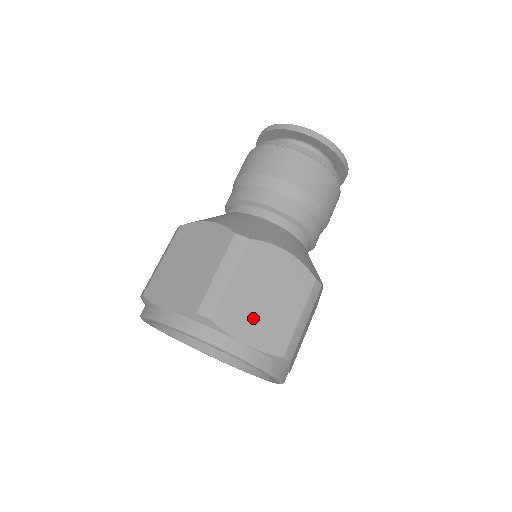
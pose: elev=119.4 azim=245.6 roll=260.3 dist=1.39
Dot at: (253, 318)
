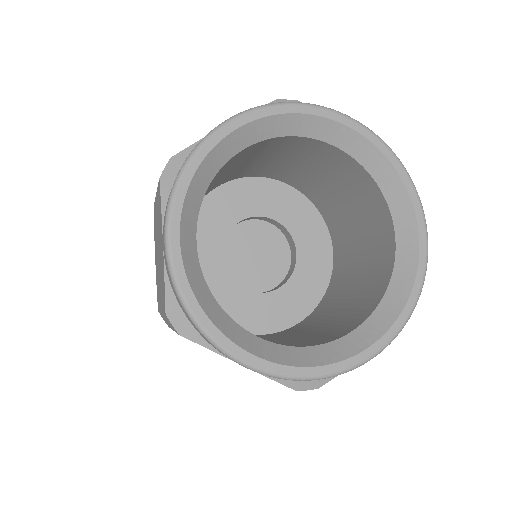
Dot at: occluded
